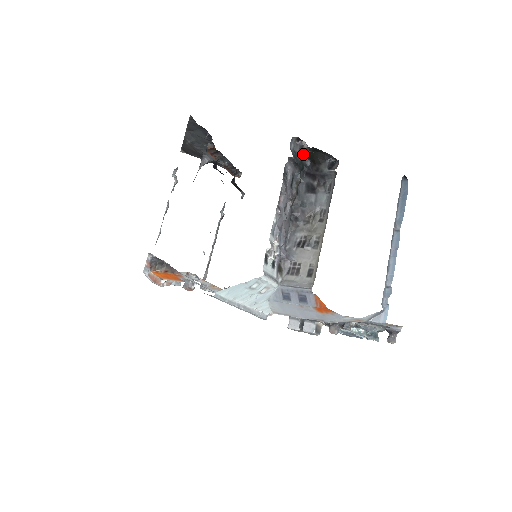
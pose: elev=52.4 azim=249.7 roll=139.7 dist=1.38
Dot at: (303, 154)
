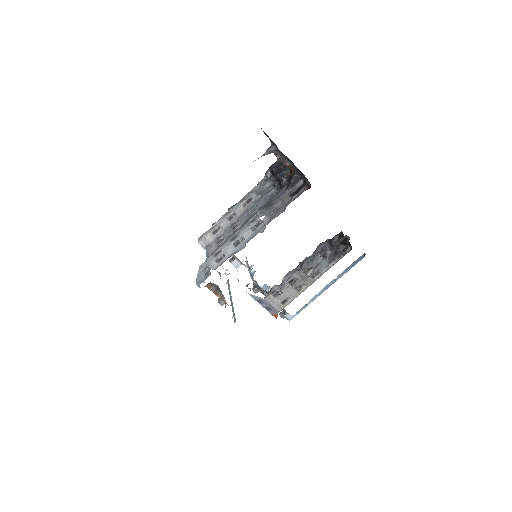
Dot at: (340, 233)
